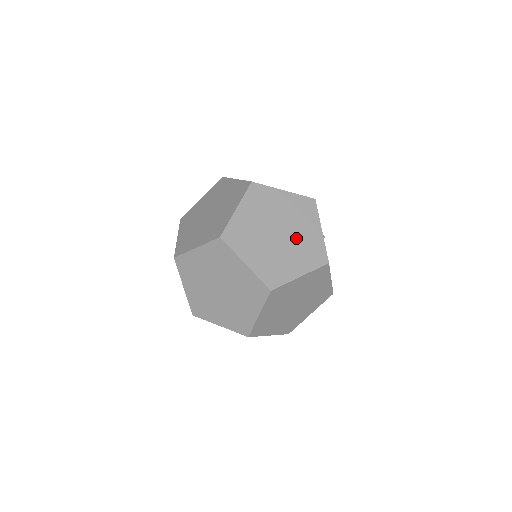
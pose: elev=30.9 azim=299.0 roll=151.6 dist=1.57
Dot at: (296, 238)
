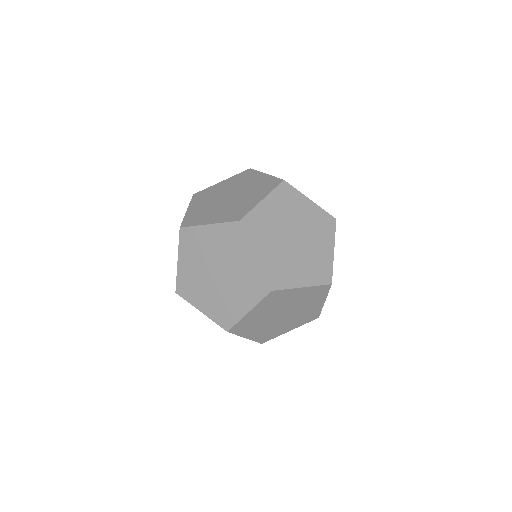
Dot at: (309, 249)
